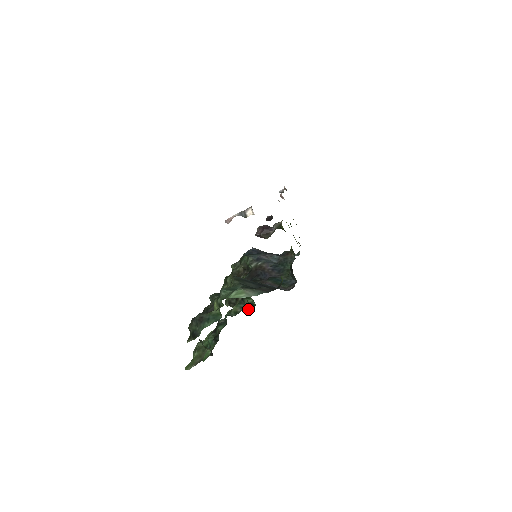
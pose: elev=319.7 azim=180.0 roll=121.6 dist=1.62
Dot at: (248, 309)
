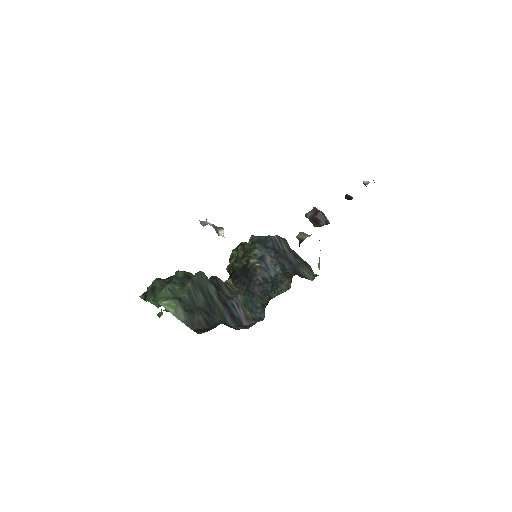
Dot at: occluded
